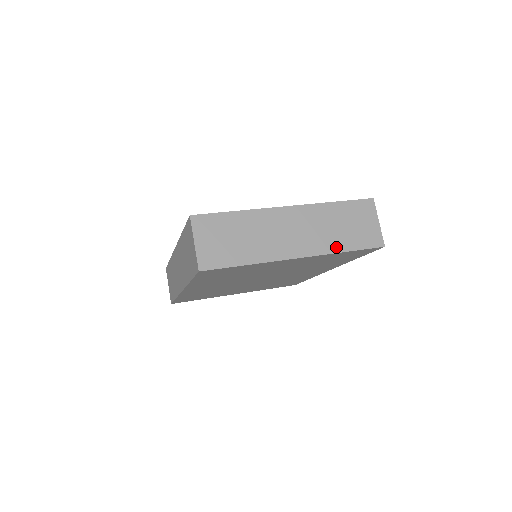
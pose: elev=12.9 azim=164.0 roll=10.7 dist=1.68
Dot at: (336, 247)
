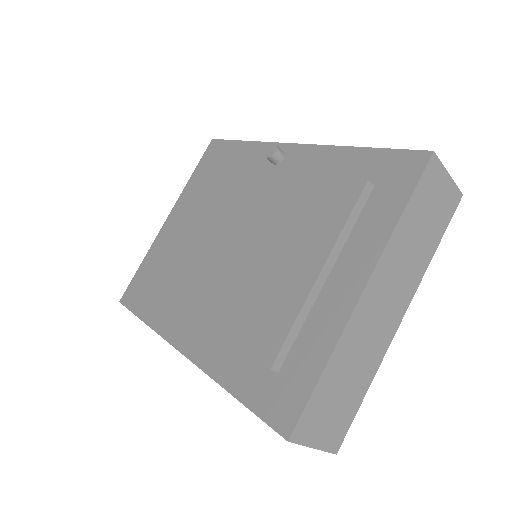
Dot at: (425, 261)
